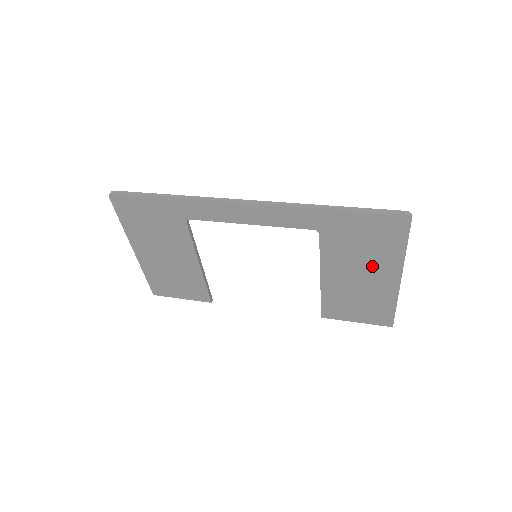
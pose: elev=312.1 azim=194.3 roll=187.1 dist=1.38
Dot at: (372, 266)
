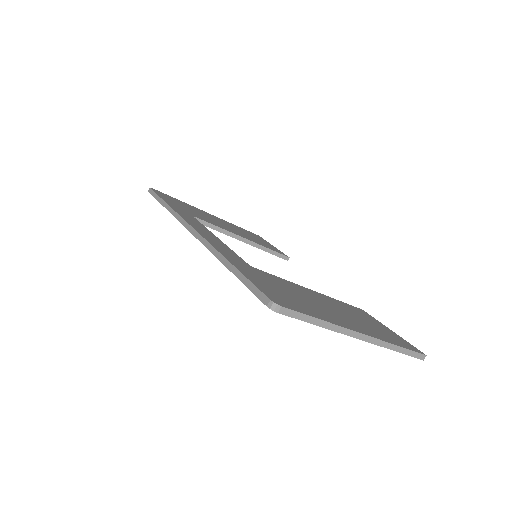
Dot at: occluded
